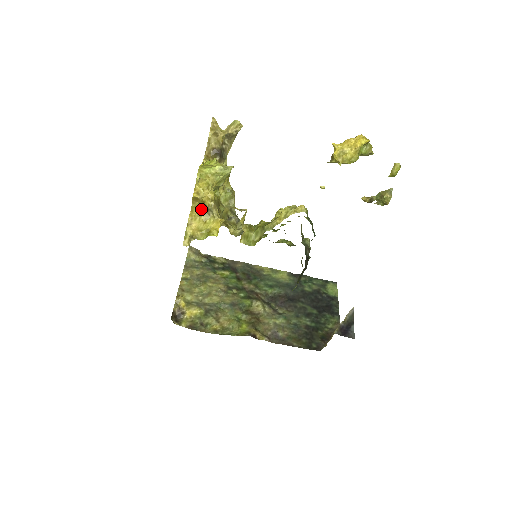
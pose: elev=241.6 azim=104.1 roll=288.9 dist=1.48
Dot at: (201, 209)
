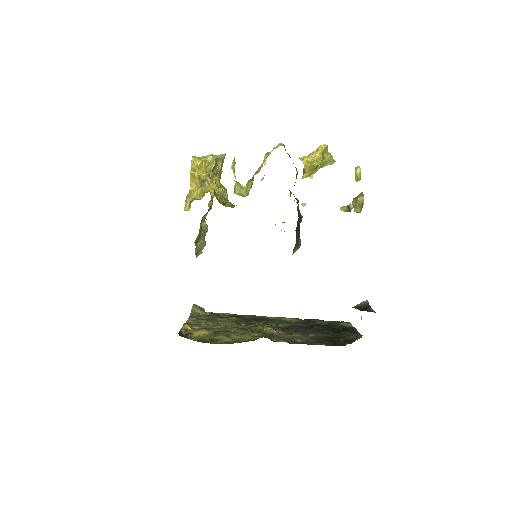
Dot at: occluded
